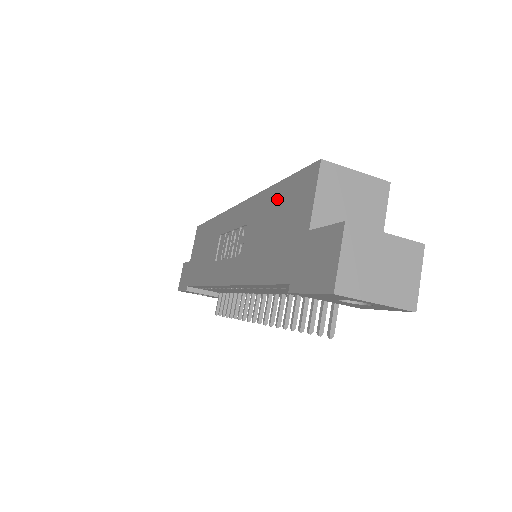
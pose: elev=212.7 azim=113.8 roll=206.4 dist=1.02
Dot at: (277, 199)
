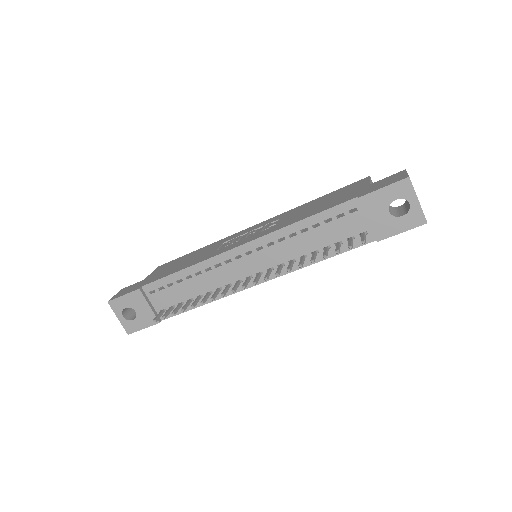
Dot at: (323, 198)
